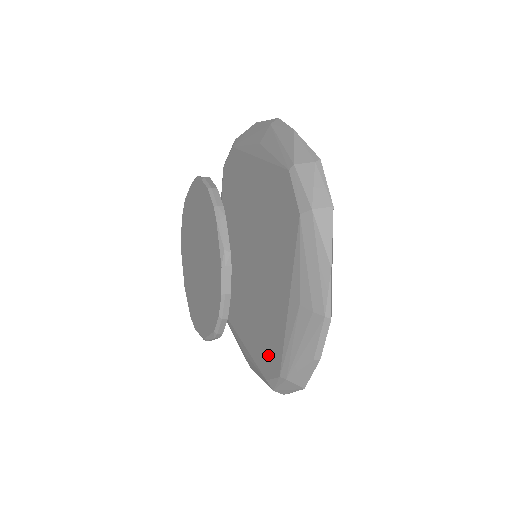
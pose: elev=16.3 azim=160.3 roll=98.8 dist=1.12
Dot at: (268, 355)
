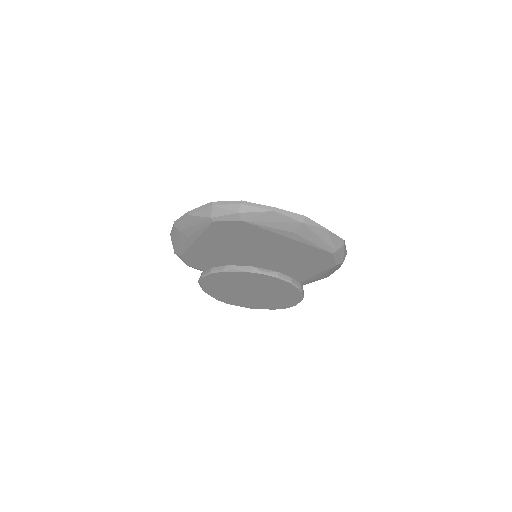
Dot at: occluded
